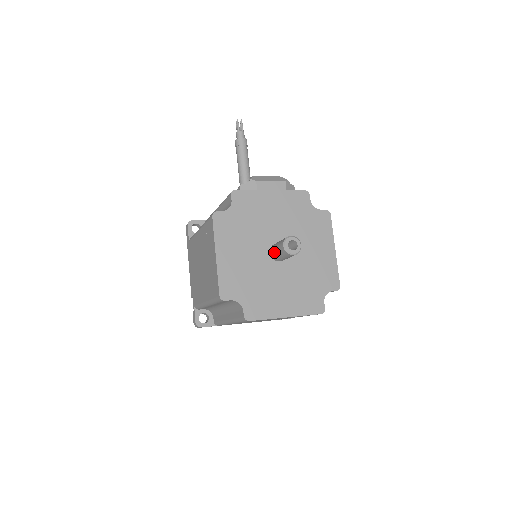
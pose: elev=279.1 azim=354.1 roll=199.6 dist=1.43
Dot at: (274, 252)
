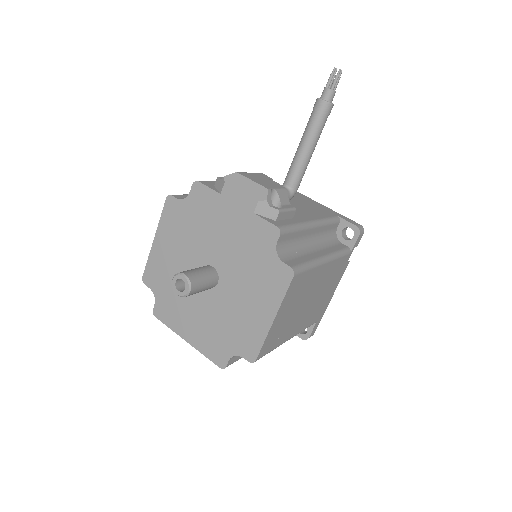
Dot at: occluded
